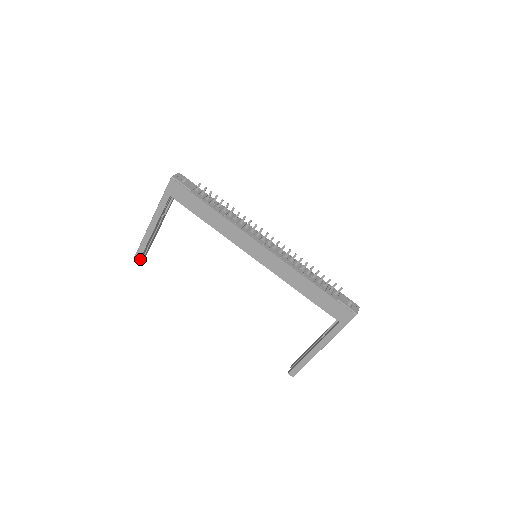
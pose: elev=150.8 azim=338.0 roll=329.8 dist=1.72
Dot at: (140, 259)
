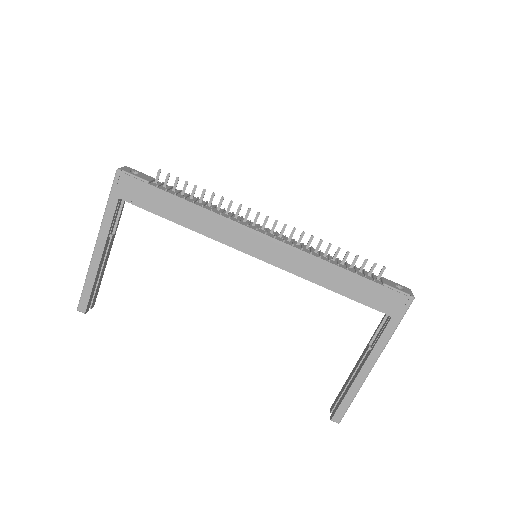
Dot at: (86, 310)
